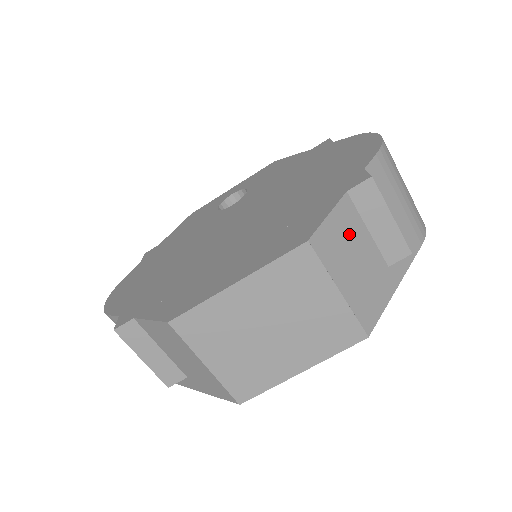
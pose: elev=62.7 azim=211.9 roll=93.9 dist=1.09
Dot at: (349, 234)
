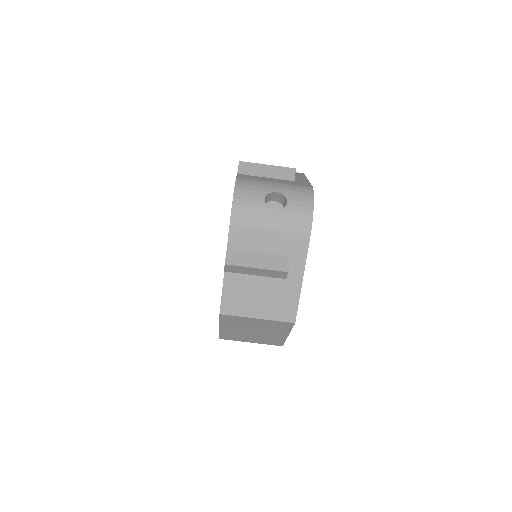
Dot at: (243, 289)
